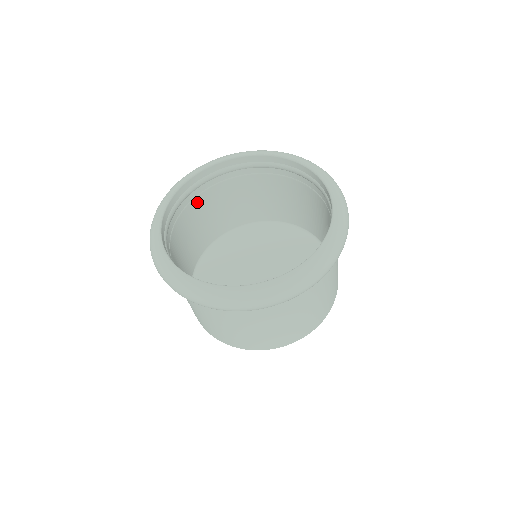
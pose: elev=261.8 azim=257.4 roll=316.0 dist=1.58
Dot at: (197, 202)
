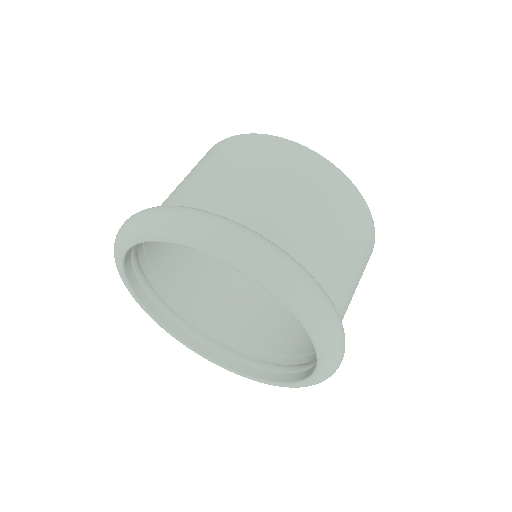
Dot at: (155, 260)
